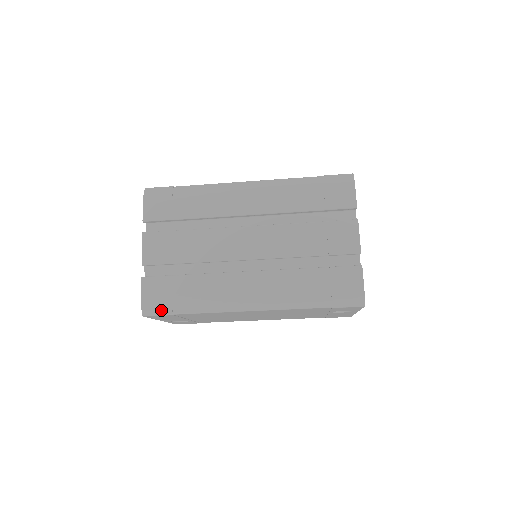
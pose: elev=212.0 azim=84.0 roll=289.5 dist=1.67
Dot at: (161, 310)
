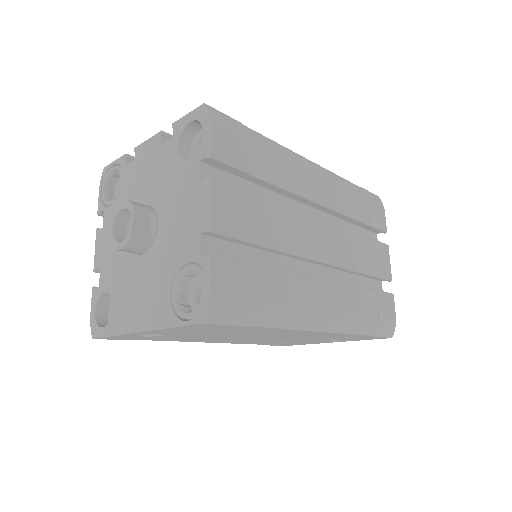
Dot at: (233, 316)
